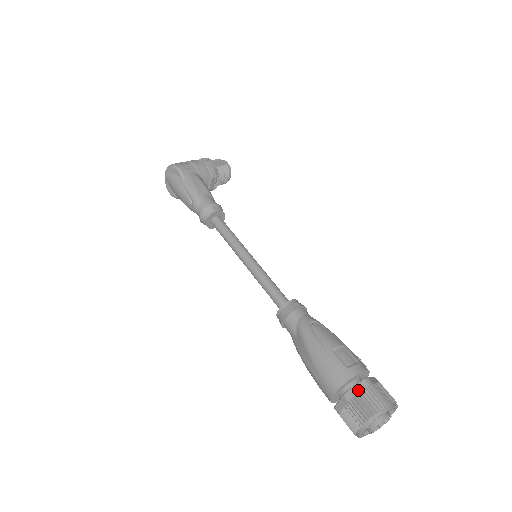
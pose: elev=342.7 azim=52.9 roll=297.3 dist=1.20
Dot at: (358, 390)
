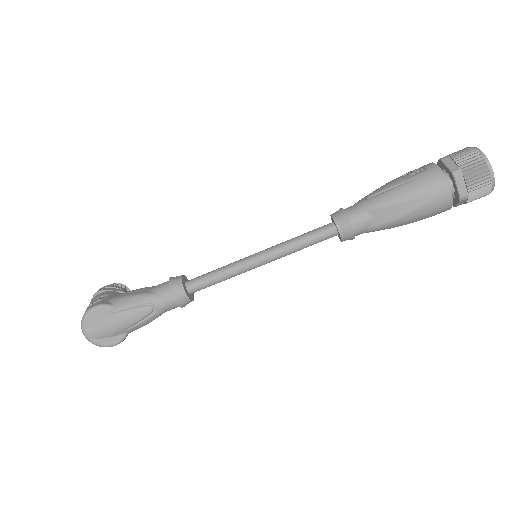
Dot at: (452, 164)
